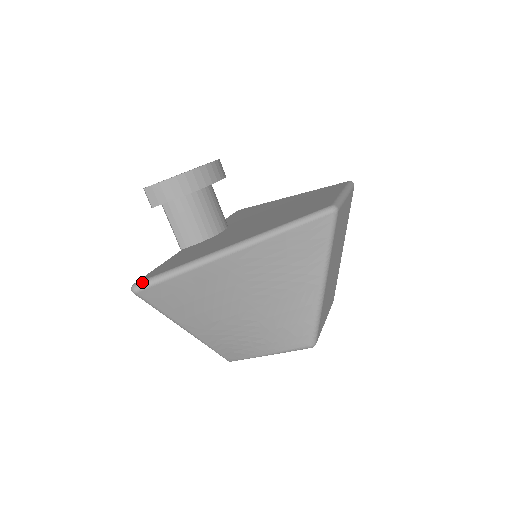
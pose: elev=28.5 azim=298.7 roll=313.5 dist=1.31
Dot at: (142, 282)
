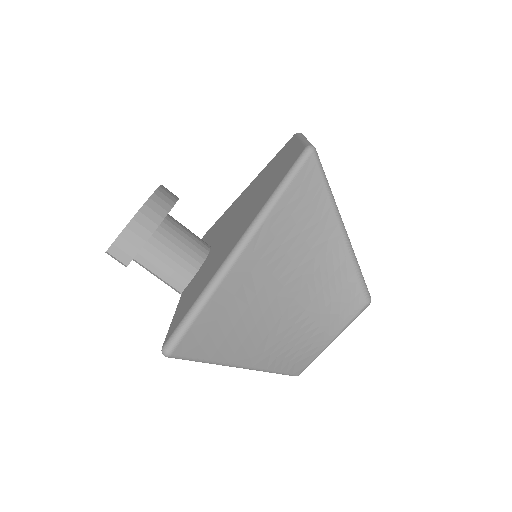
Dot at: (170, 339)
